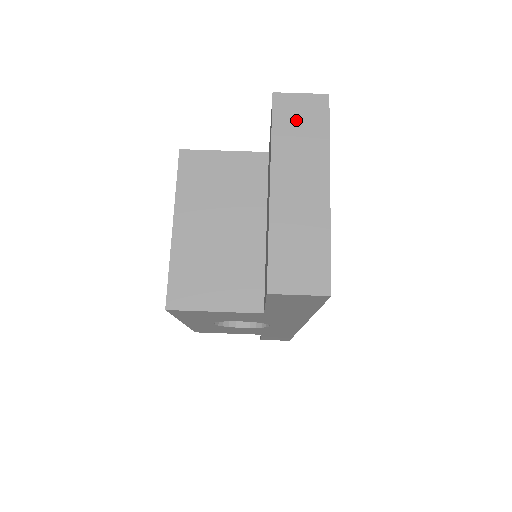
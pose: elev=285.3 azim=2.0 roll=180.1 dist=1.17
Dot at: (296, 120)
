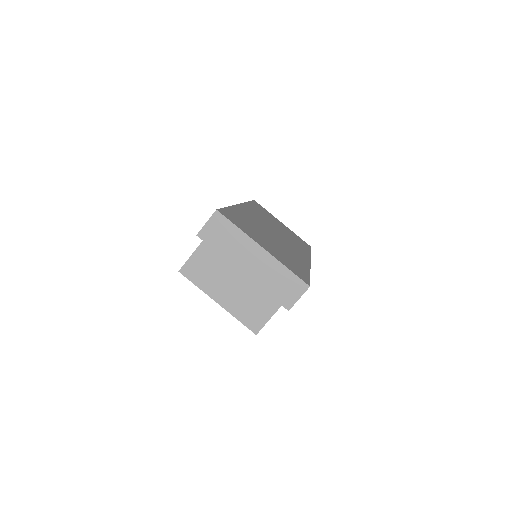
Dot at: (219, 236)
